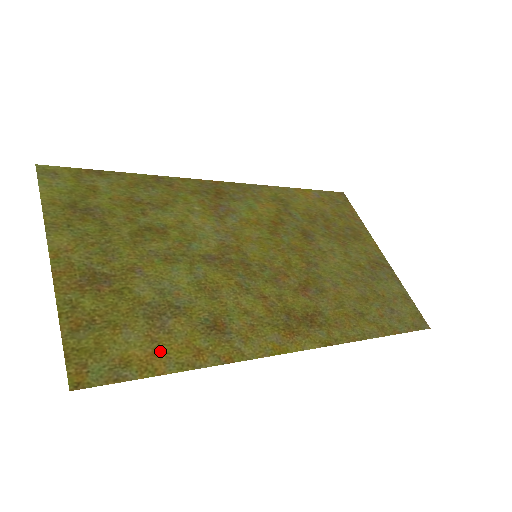
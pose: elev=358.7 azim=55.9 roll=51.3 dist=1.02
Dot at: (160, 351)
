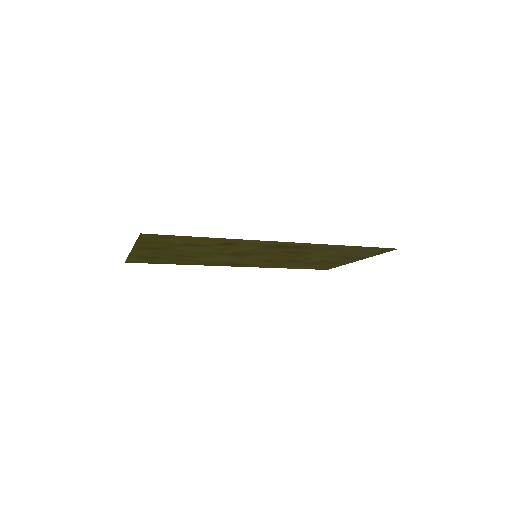
Dot at: (191, 240)
